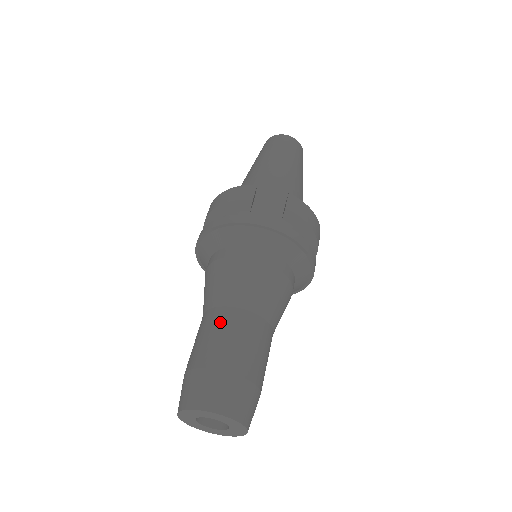
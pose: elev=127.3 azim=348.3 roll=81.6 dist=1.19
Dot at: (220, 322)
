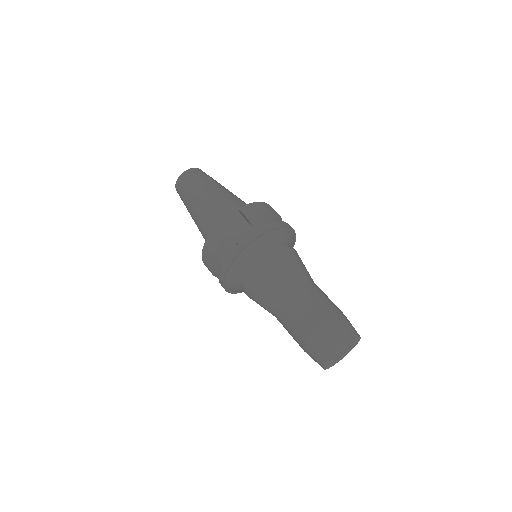
Dot at: (291, 309)
